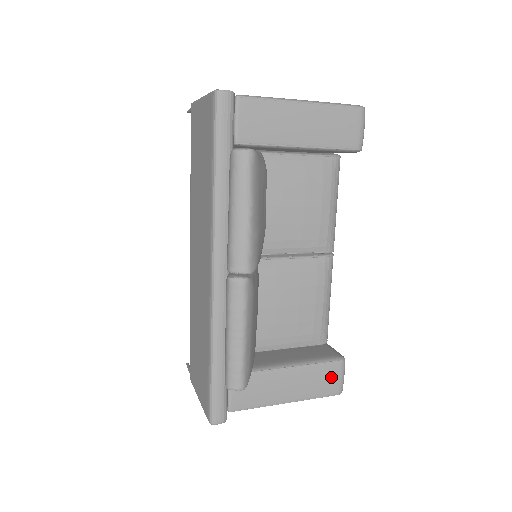
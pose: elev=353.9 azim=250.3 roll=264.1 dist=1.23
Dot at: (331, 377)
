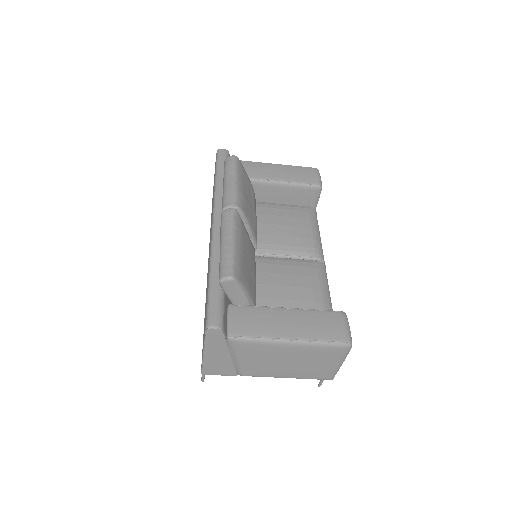
Dot at: (333, 323)
